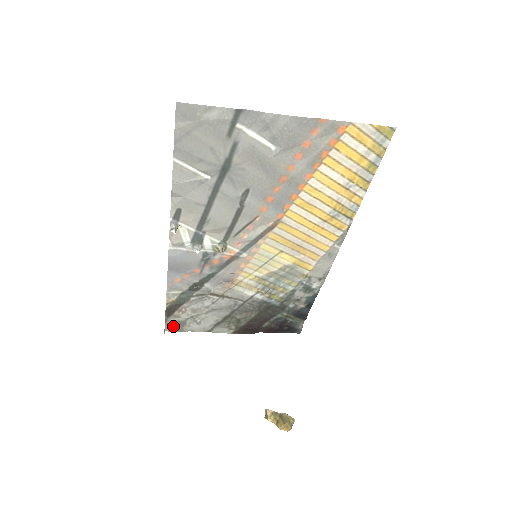
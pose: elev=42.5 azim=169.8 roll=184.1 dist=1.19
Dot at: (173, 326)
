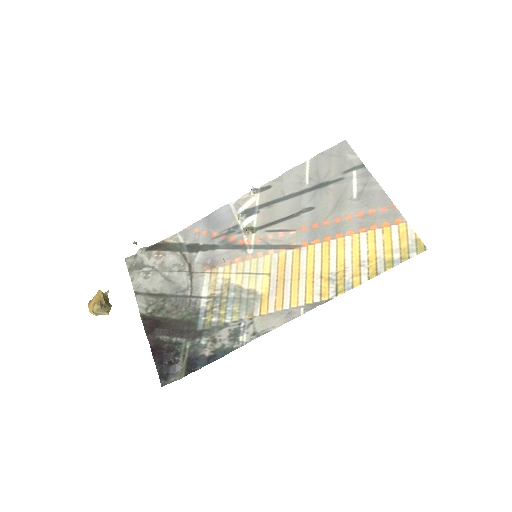
Dot at: (134, 262)
